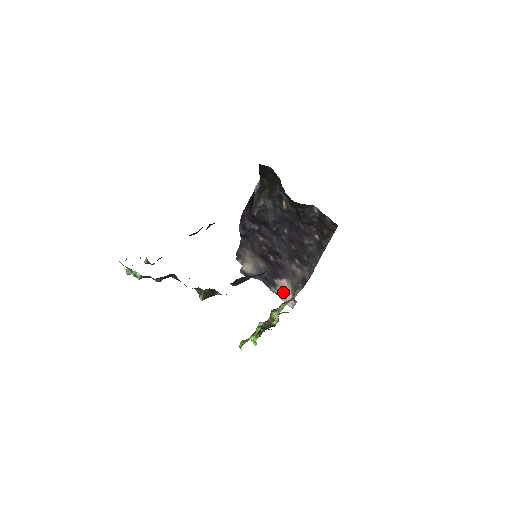
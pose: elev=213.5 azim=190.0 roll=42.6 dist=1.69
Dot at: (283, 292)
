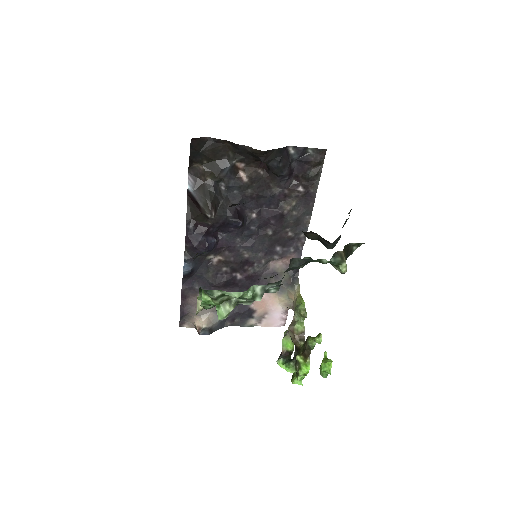
Dot at: (266, 313)
